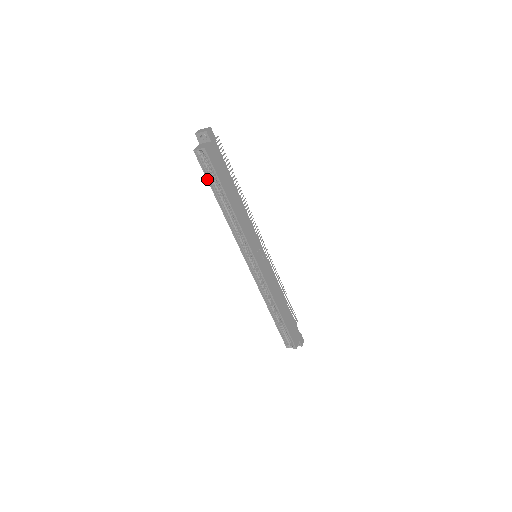
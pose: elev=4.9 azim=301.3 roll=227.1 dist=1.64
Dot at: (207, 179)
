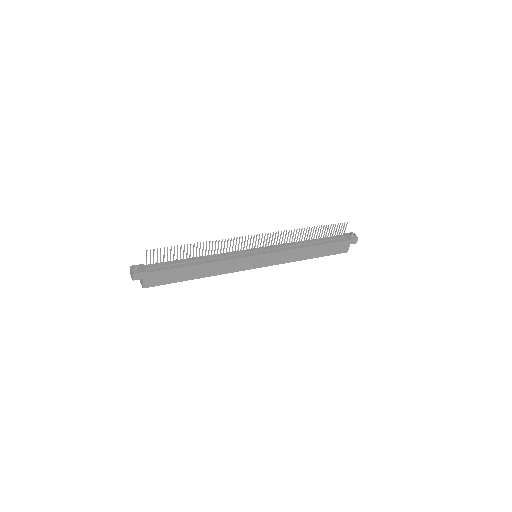
Dot at: occluded
